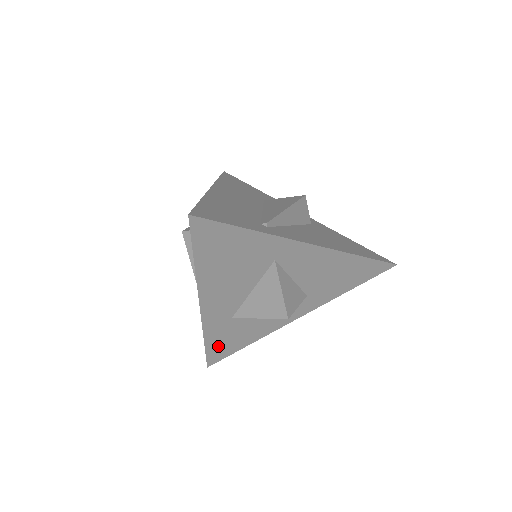
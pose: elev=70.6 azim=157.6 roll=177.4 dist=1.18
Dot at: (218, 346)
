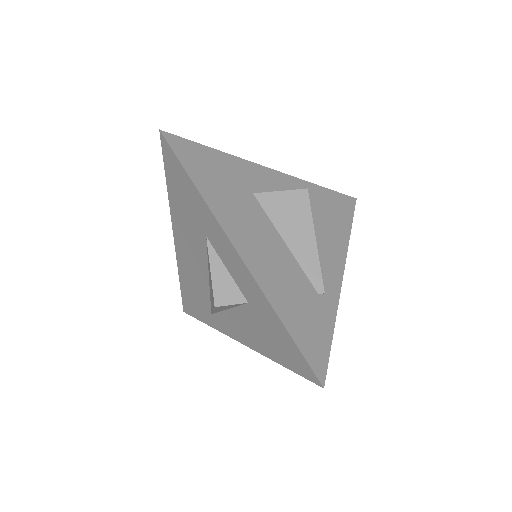
Dot at: occluded
